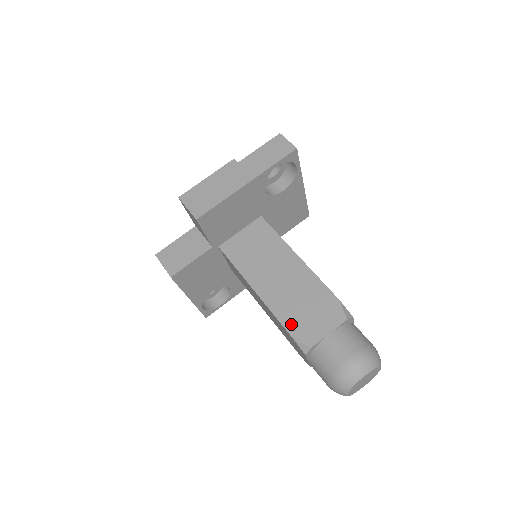
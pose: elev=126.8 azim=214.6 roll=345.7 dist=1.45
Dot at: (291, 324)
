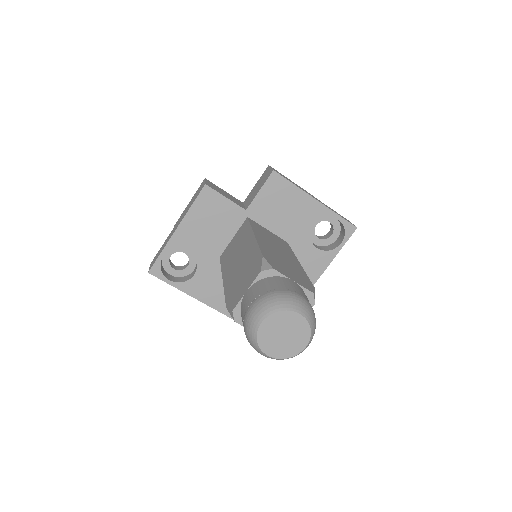
Dot at: (268, 256)
